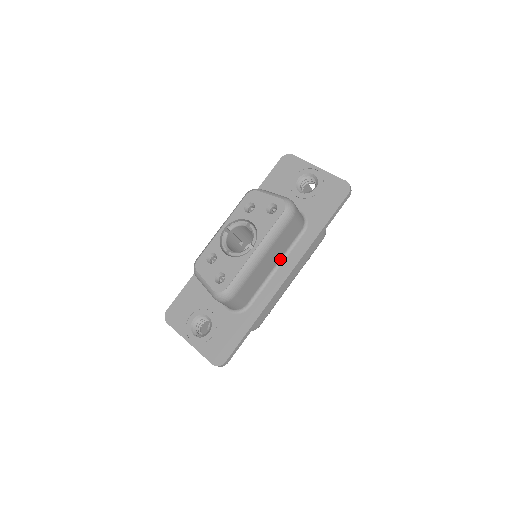
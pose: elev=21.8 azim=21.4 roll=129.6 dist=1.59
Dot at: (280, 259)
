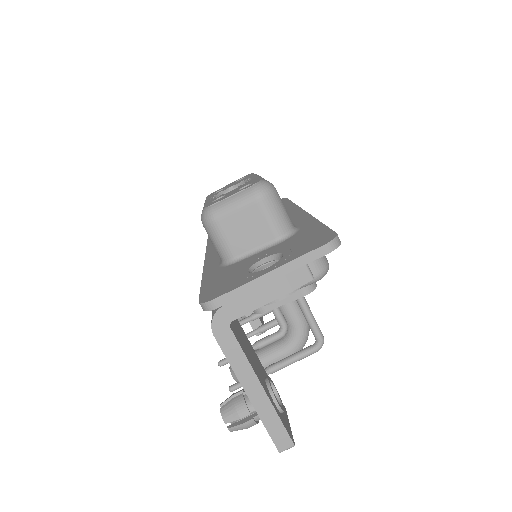
Dot at: occluded
